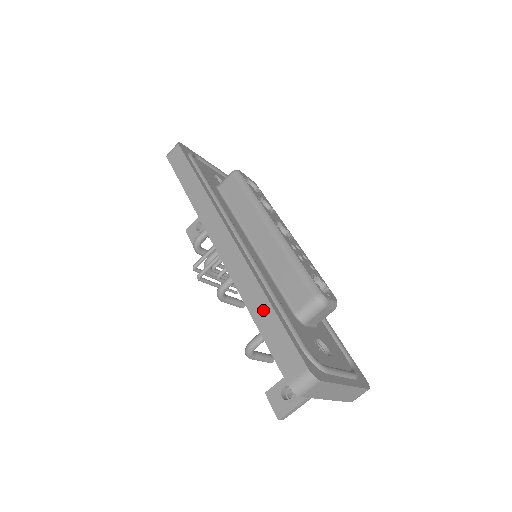
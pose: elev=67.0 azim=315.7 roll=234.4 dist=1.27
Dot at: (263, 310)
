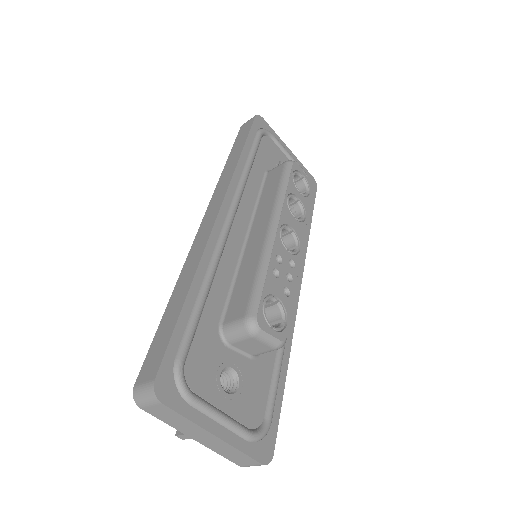
Dot at: (178, 299)
